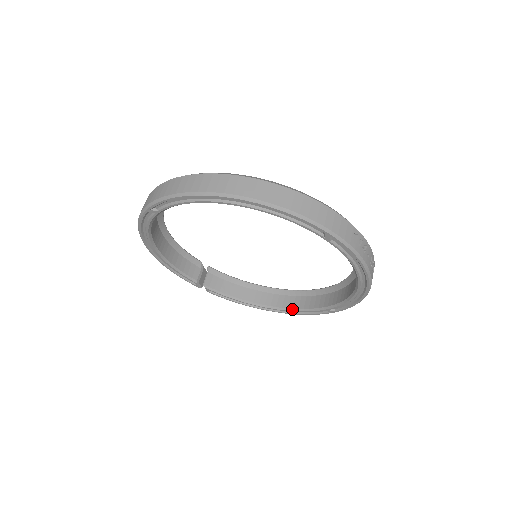
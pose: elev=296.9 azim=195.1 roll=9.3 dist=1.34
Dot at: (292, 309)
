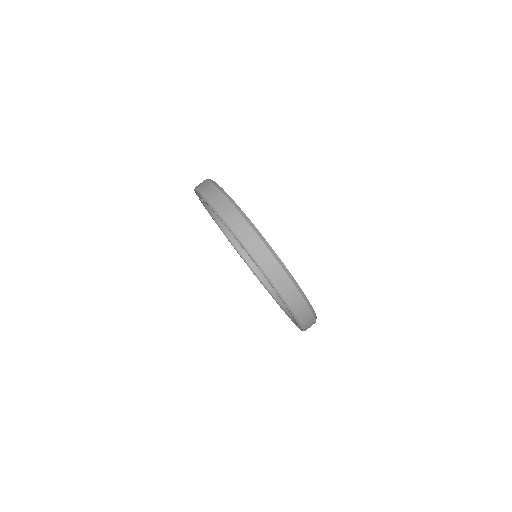
Dot at: (234, 246)
